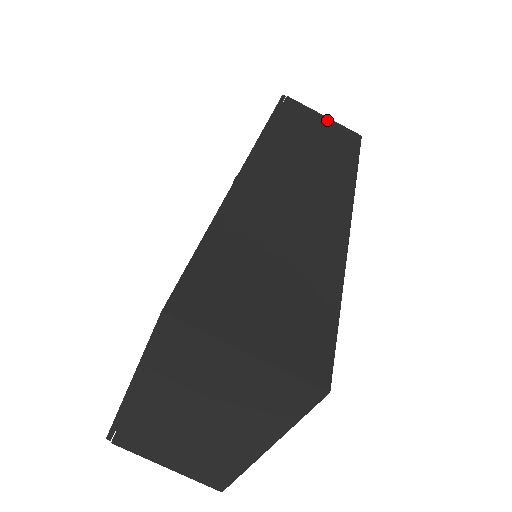
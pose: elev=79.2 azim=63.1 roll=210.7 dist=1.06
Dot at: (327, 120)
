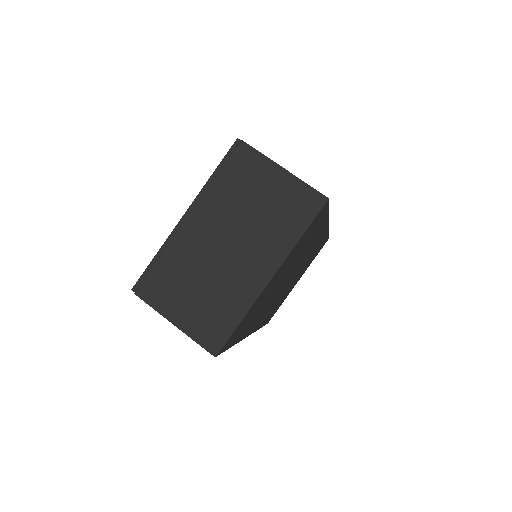
Dot at: occluded
